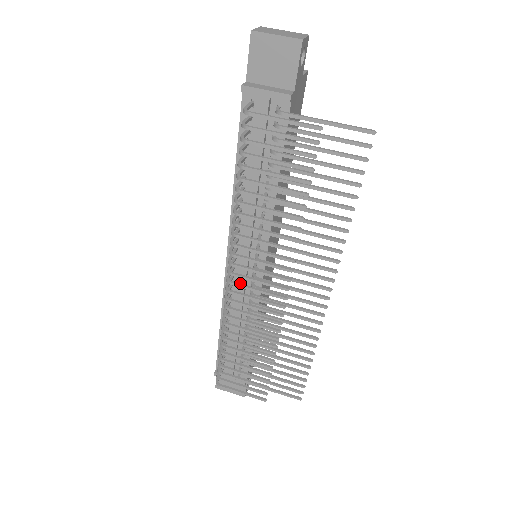
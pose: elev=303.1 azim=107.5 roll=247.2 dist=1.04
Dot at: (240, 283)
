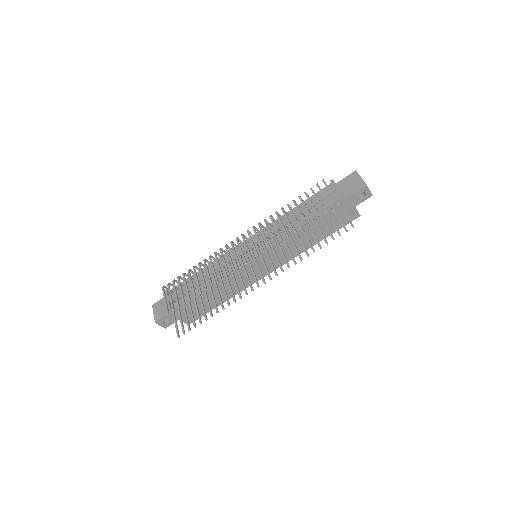
Dot at: occluded
